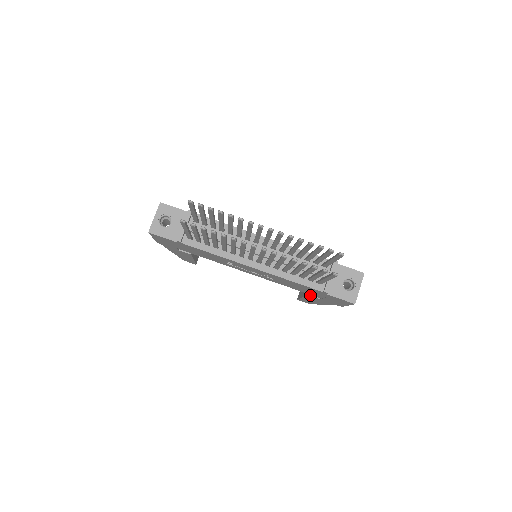
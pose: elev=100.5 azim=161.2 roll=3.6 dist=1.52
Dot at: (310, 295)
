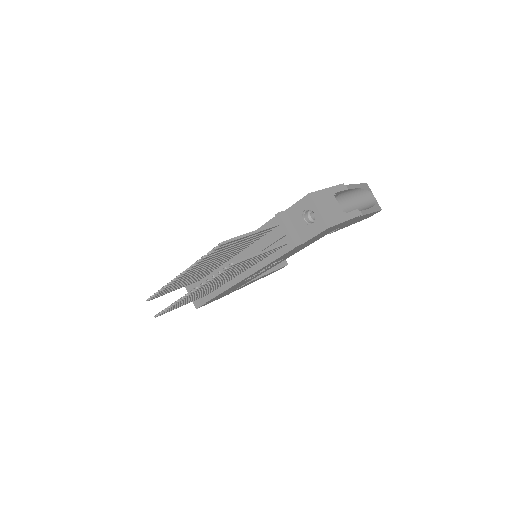
Dot at: (331, 232)
